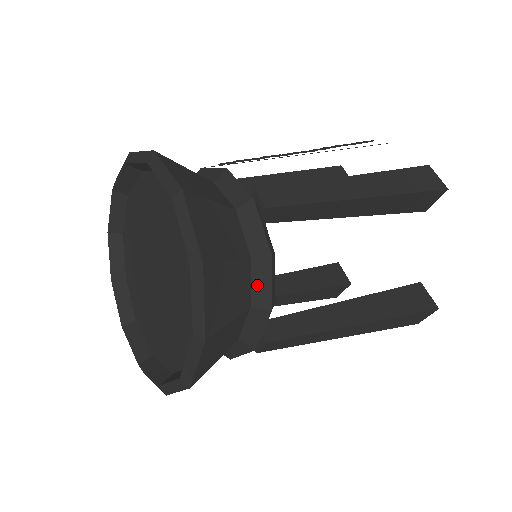
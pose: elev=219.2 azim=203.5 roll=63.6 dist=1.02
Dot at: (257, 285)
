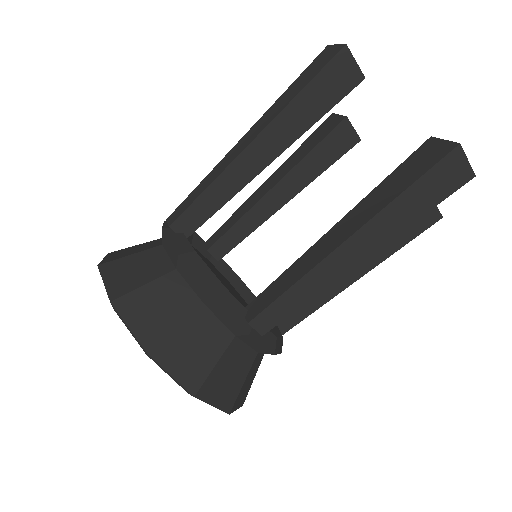
Dot at: (193, 285)
